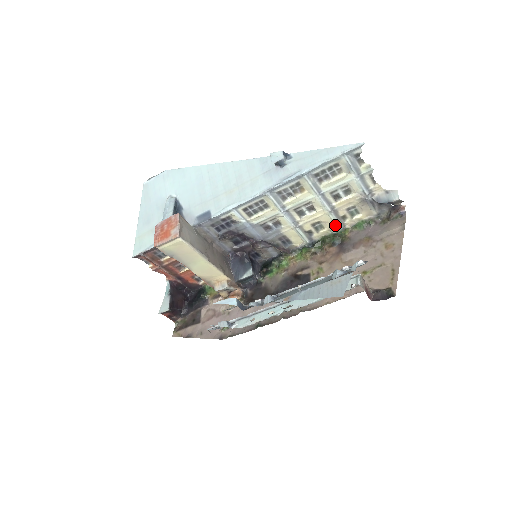
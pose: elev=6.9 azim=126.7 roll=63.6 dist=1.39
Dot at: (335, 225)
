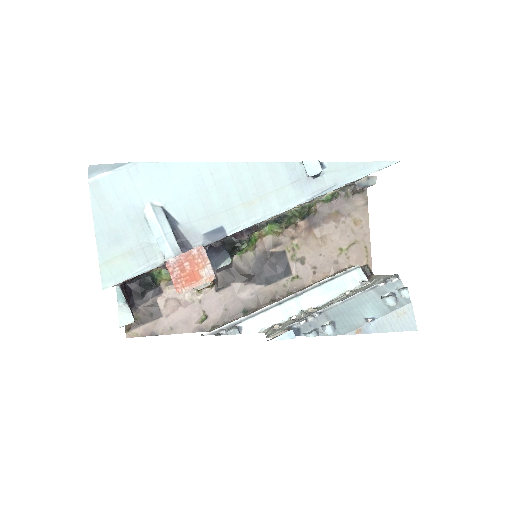
Dot at: (309, 201)
